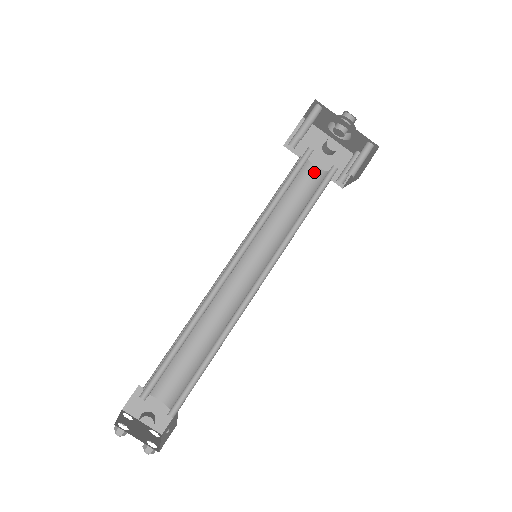
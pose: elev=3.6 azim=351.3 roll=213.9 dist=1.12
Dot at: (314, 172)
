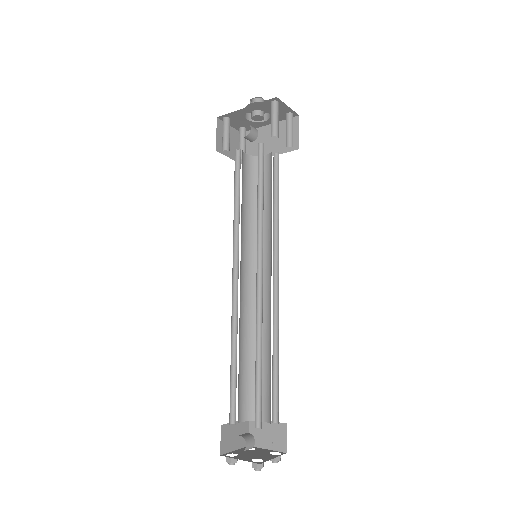
Dot at: (268, 160)
